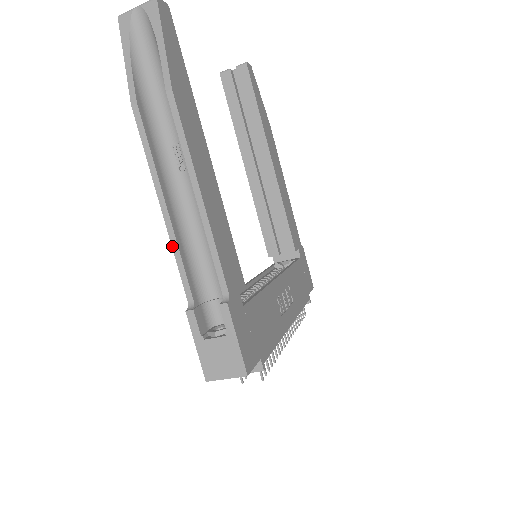
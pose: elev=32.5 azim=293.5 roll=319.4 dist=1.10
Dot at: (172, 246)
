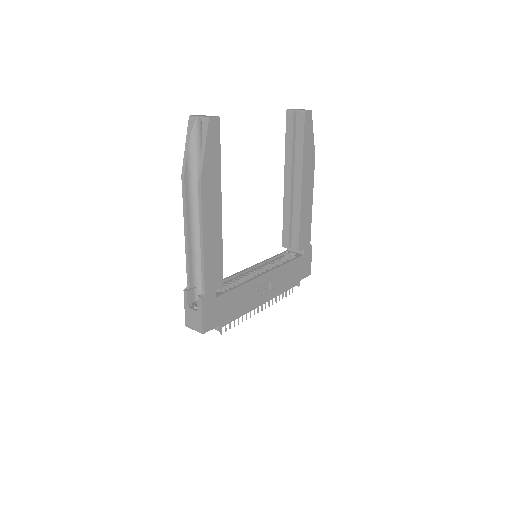
Dot at: (186, 255)
